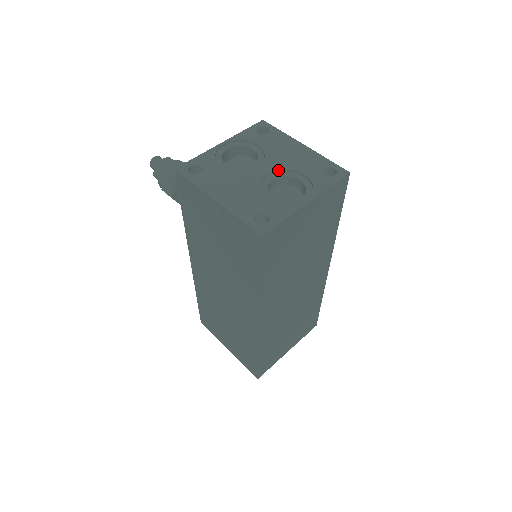
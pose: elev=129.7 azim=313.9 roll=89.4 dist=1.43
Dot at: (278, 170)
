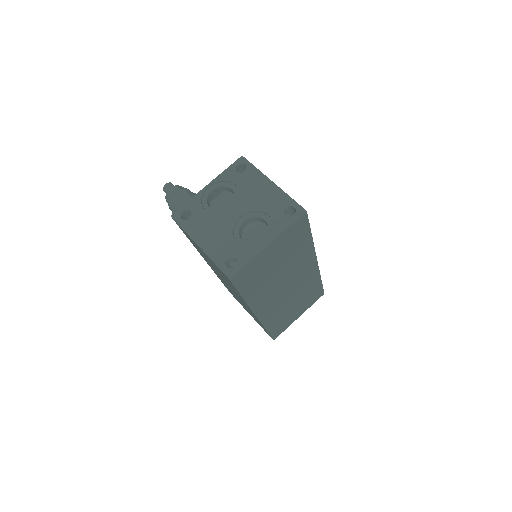
Dot at: (249, 212)
